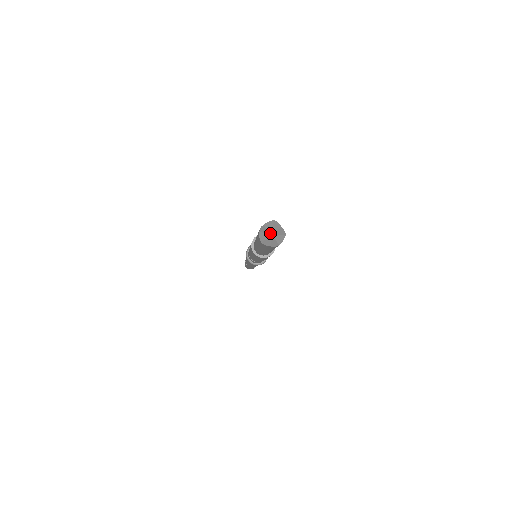
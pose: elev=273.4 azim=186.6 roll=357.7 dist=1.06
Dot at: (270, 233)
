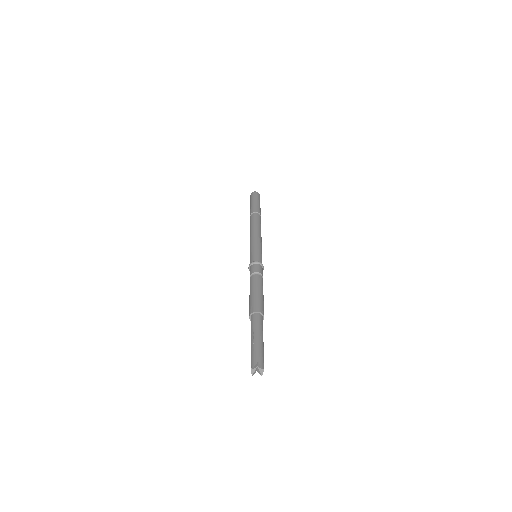
Dot at: (256, 366)
